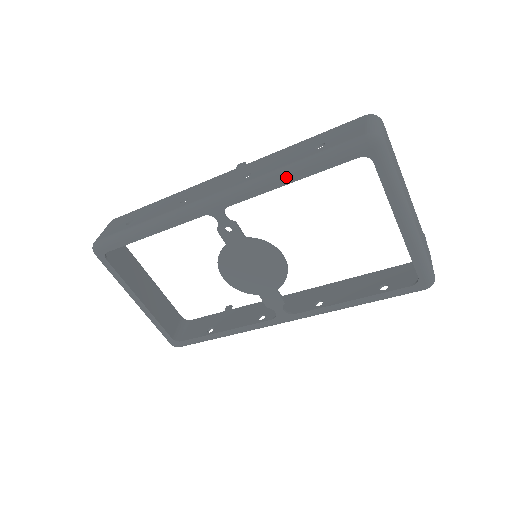
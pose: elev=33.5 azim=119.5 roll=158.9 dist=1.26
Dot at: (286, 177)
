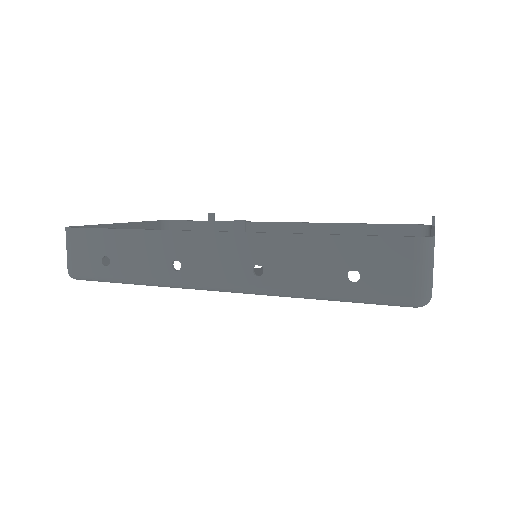
Dot at: occluded
